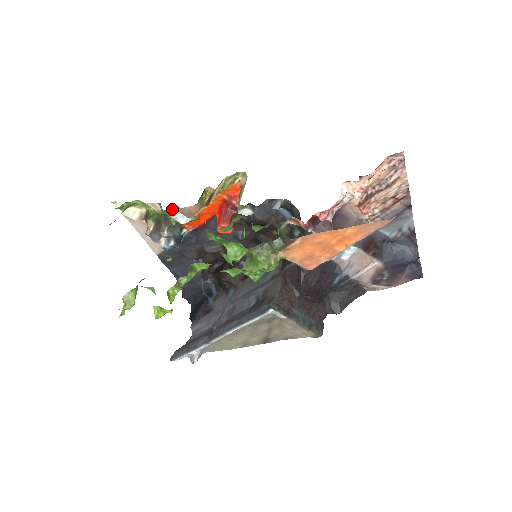
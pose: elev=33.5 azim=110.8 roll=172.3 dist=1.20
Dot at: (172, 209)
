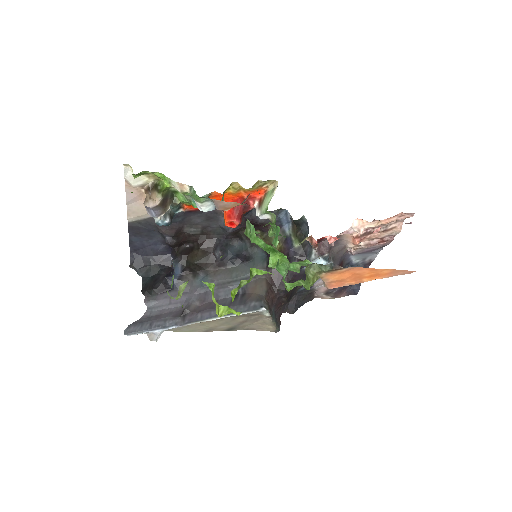
Dot at: (207, 198)
